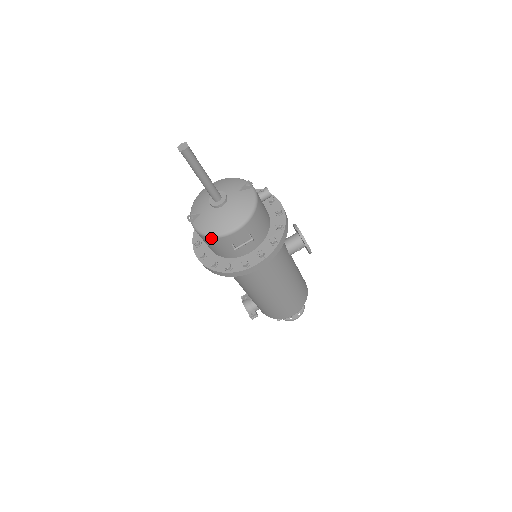
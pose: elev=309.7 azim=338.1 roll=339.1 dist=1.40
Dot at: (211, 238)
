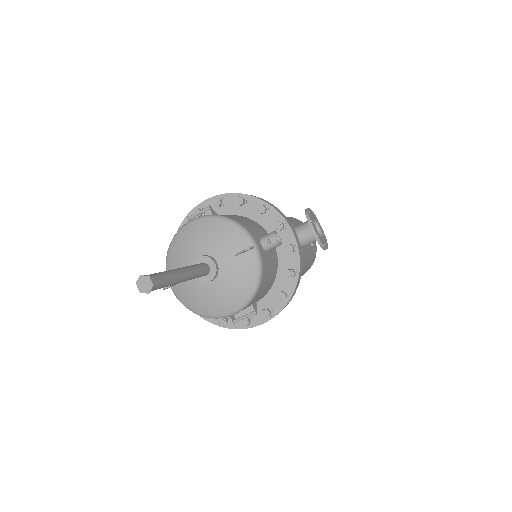
Dot at: (200, 315)
